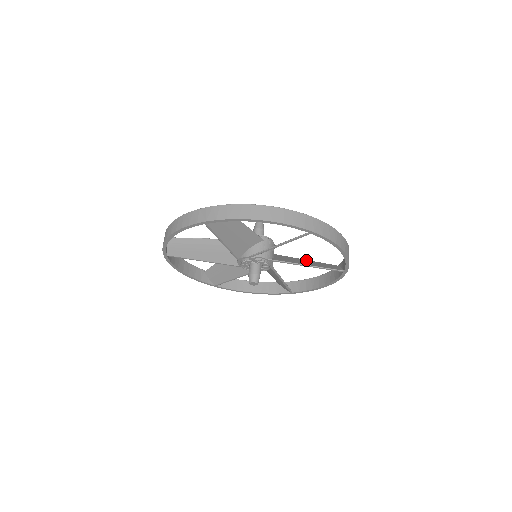
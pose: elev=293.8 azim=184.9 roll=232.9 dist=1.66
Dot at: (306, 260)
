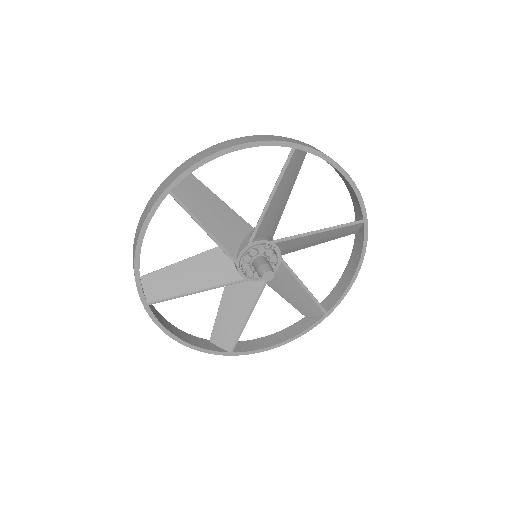
Dot at: (285, 294)
